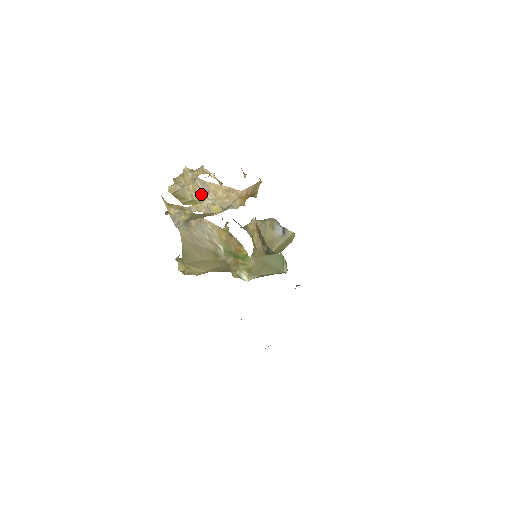
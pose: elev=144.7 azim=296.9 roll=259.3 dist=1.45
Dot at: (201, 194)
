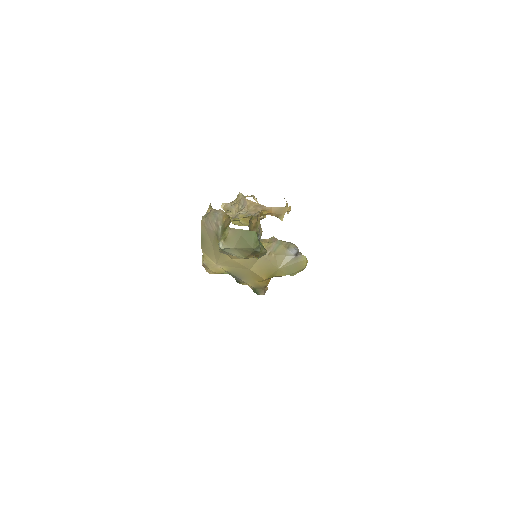
Dot at: (240, 209)
